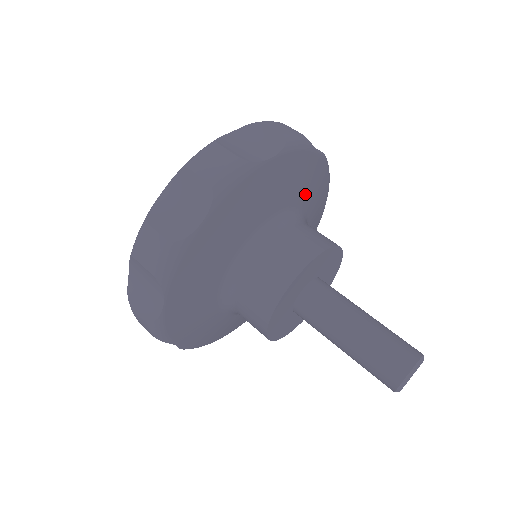
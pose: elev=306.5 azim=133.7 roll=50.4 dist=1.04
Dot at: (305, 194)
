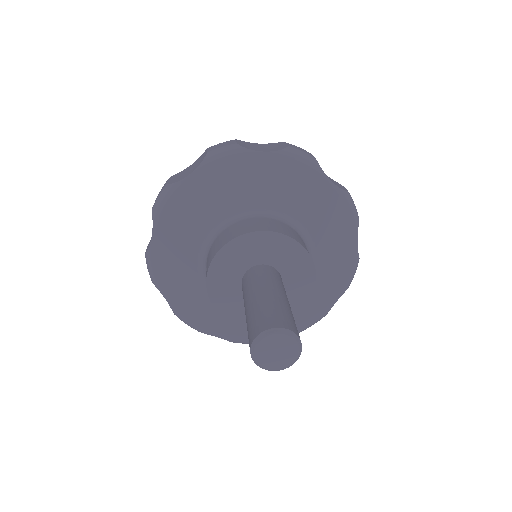
Dot at: (306, 209)
